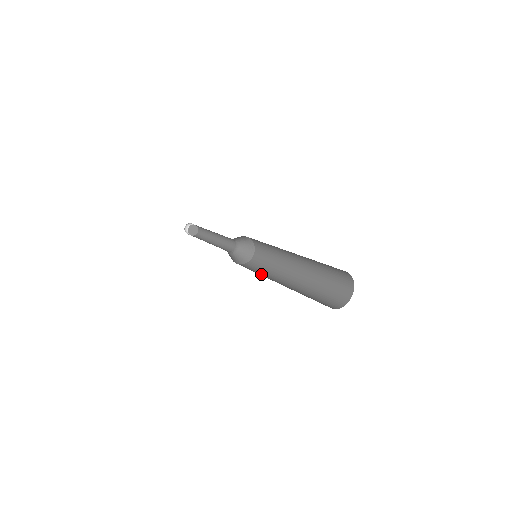
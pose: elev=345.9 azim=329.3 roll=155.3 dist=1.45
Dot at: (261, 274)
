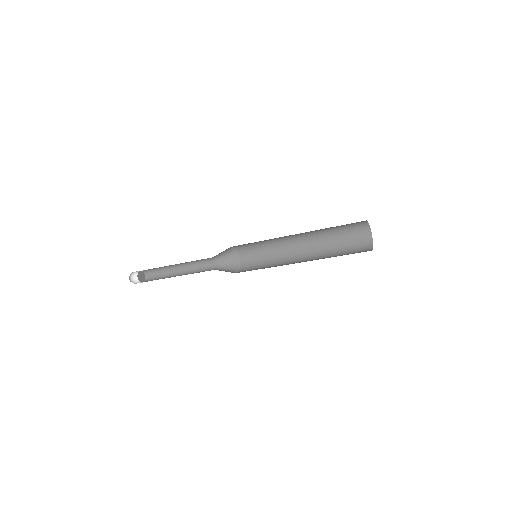
Dot at: (272, 266)
